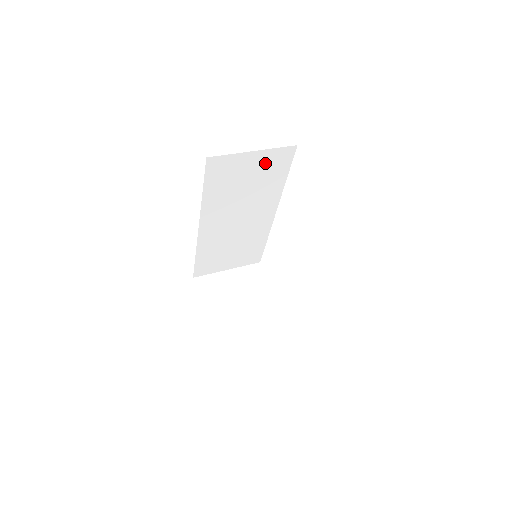
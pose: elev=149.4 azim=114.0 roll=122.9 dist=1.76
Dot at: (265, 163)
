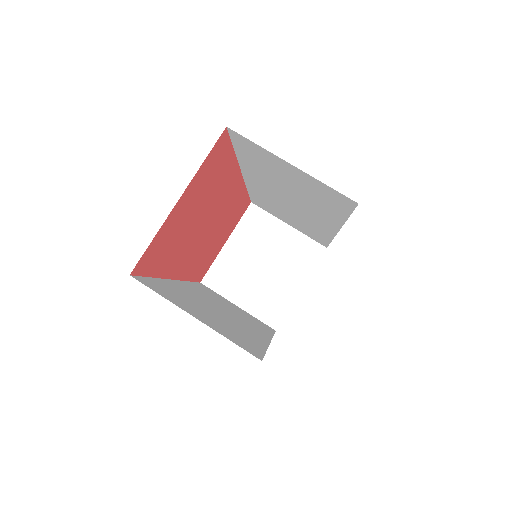
Dot at: (312, 185)
